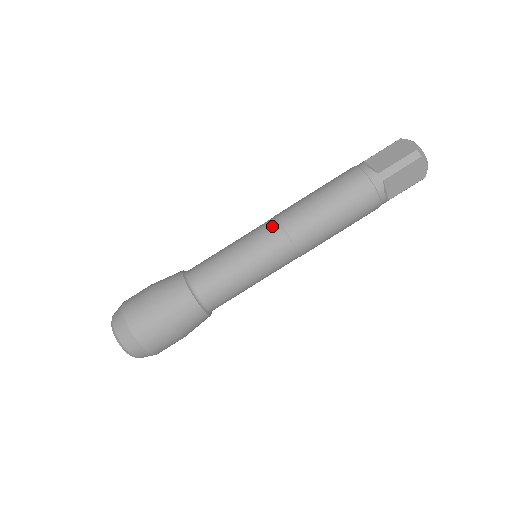
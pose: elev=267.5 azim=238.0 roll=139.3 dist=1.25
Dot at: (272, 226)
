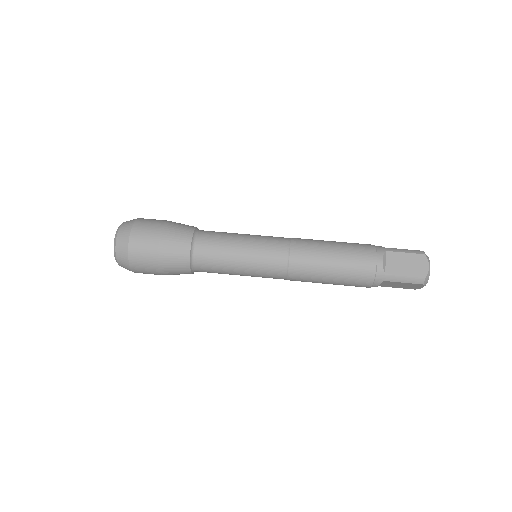
Dot at: occluded
